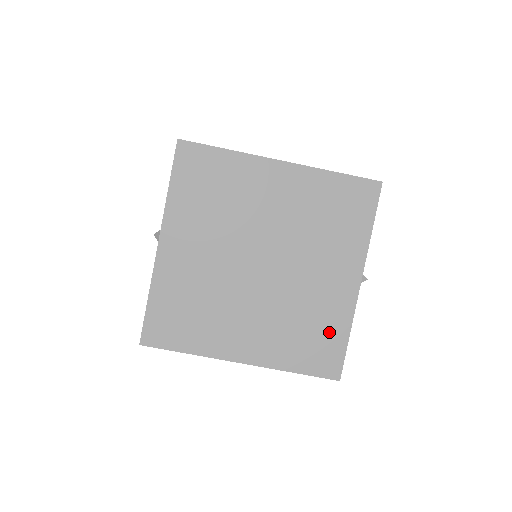
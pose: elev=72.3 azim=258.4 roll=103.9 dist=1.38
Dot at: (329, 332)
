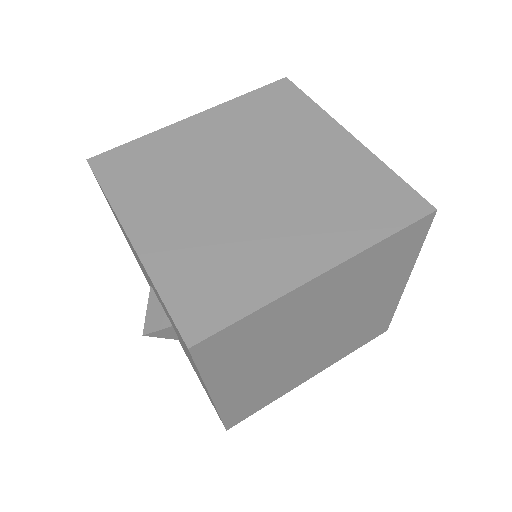
Dot at: (373, 183)
